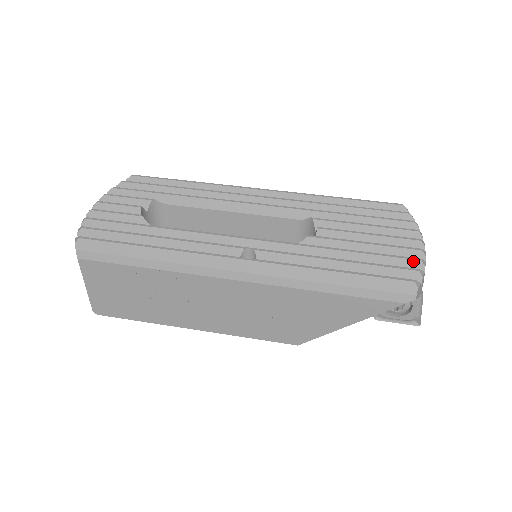
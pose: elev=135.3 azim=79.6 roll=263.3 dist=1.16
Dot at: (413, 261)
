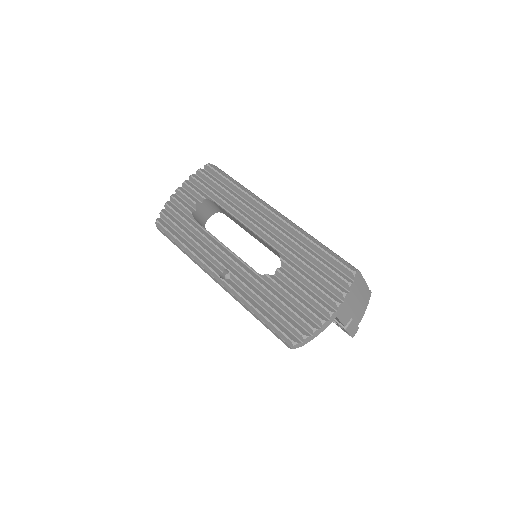
Dot at: (308, 326)
